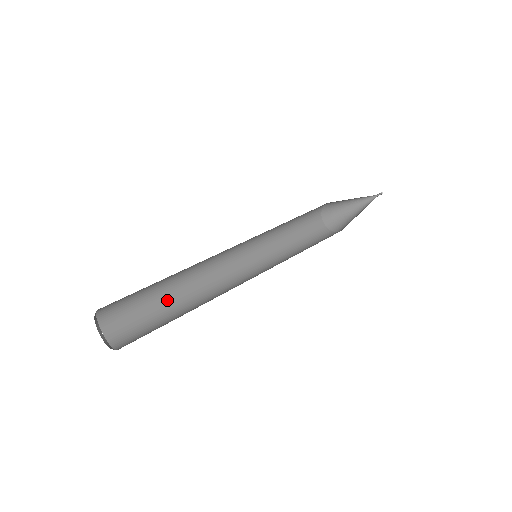
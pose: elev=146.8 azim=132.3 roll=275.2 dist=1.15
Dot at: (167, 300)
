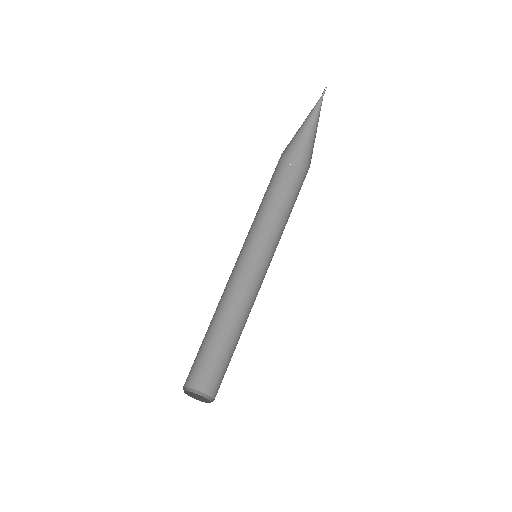
Dot at: (217, 335)
